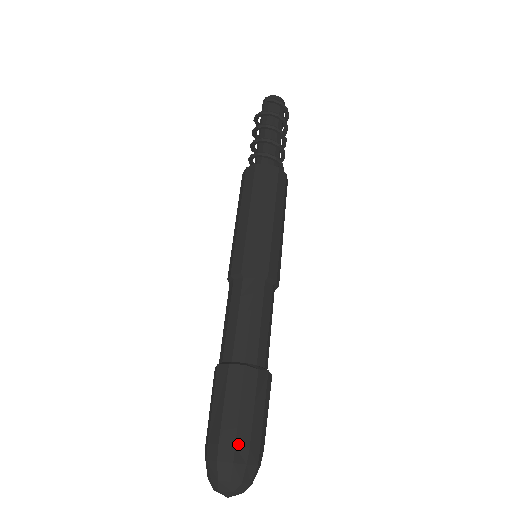
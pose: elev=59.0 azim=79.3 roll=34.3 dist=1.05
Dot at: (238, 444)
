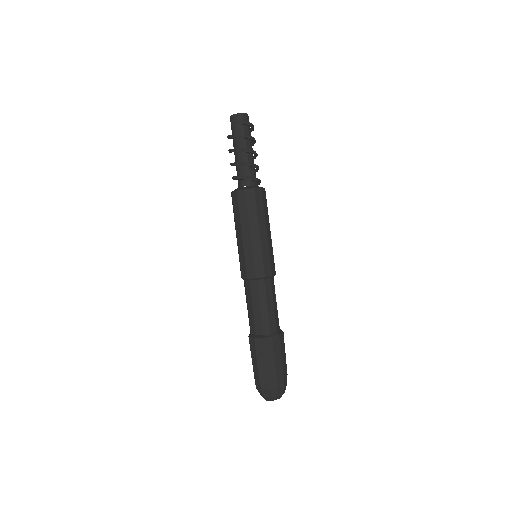
Dot at: (270, 380)
